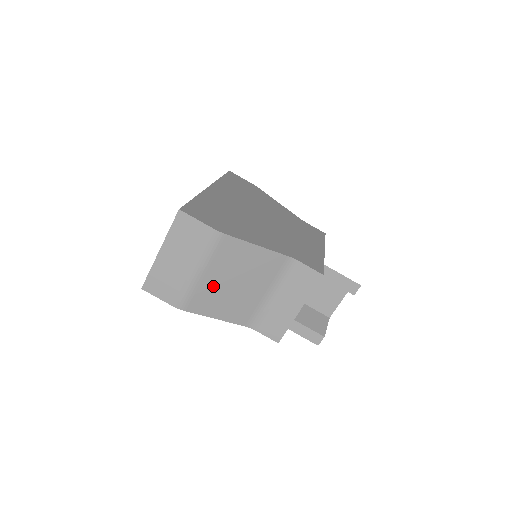
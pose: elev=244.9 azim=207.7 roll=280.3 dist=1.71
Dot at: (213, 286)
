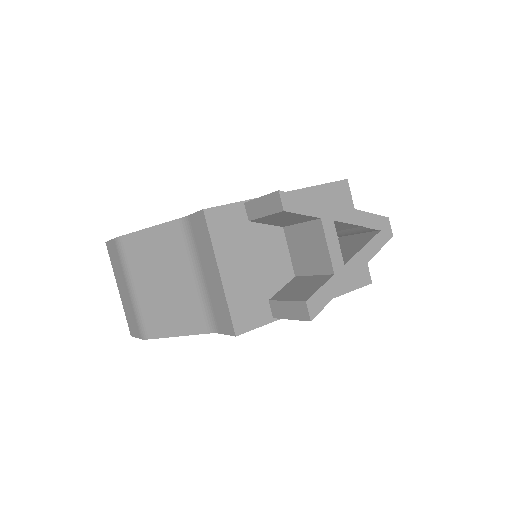
Dot at: (149, 297)
